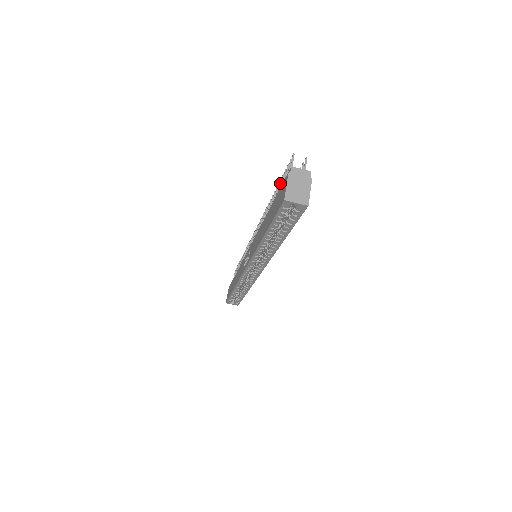
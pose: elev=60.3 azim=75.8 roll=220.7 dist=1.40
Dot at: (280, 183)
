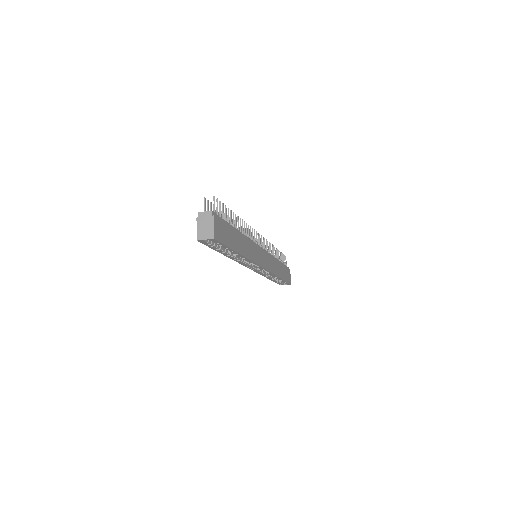
Dot at: (219, 213)
